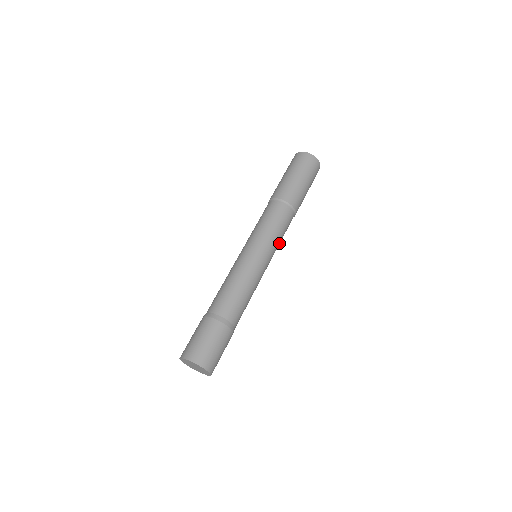
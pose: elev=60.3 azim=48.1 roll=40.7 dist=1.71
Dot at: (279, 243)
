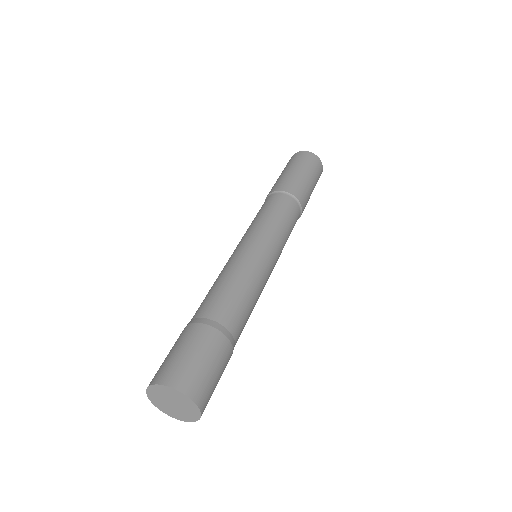
Dot at: occluded
